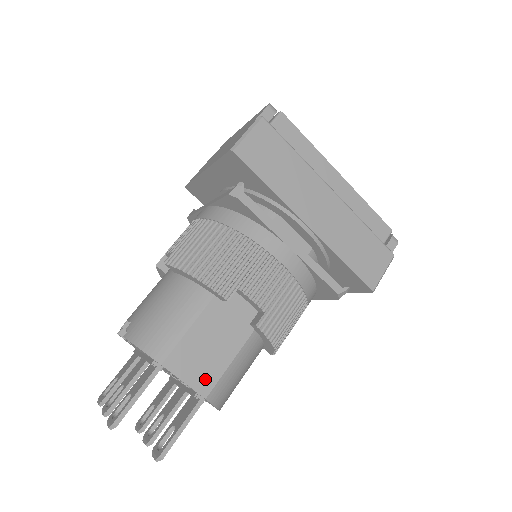
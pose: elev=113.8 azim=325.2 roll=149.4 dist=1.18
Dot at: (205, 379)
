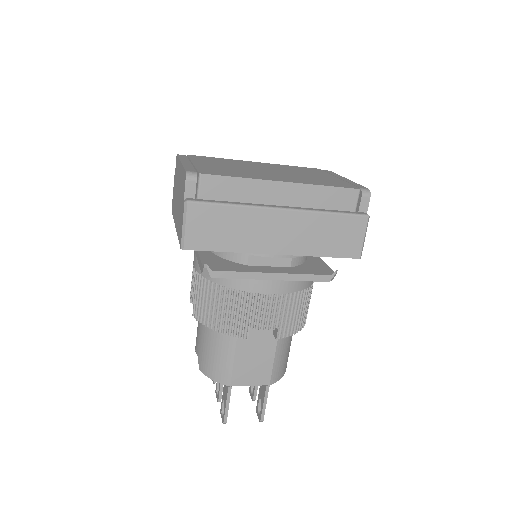
Dot at: (262, 377)
